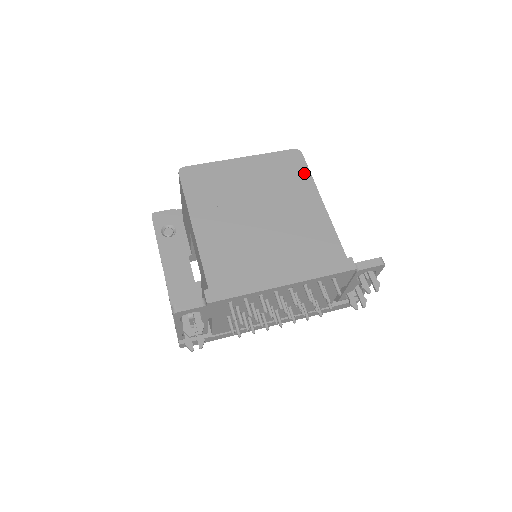
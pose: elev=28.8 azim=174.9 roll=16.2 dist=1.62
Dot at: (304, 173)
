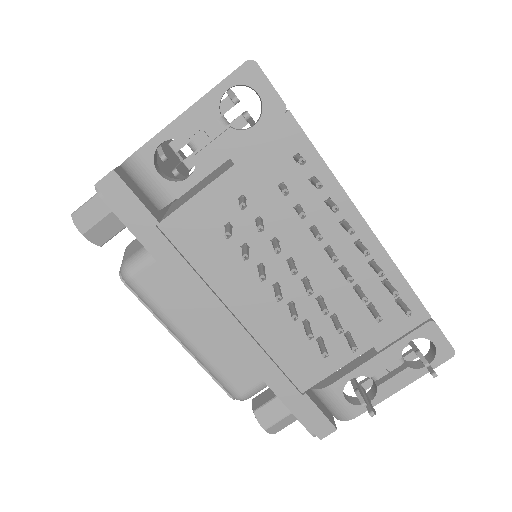
Dot at: occluded
